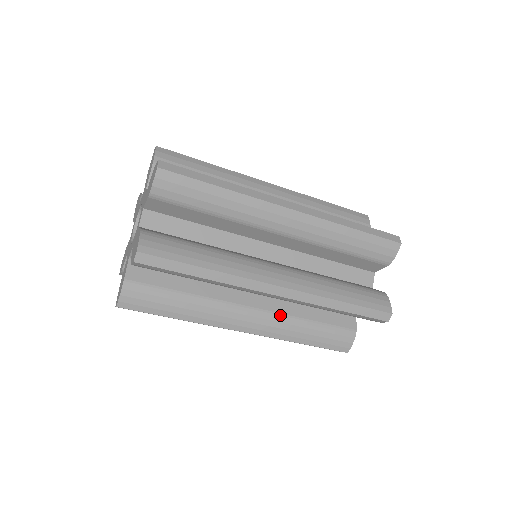
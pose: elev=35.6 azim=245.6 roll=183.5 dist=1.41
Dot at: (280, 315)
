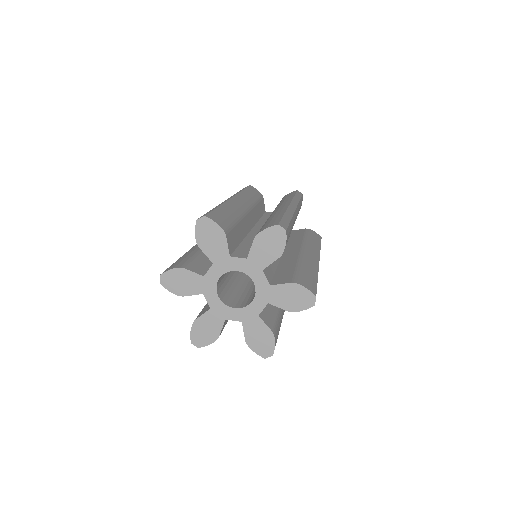
Dot at: occluded
